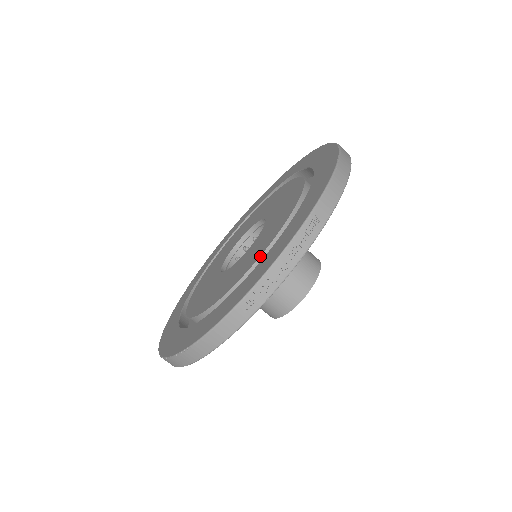
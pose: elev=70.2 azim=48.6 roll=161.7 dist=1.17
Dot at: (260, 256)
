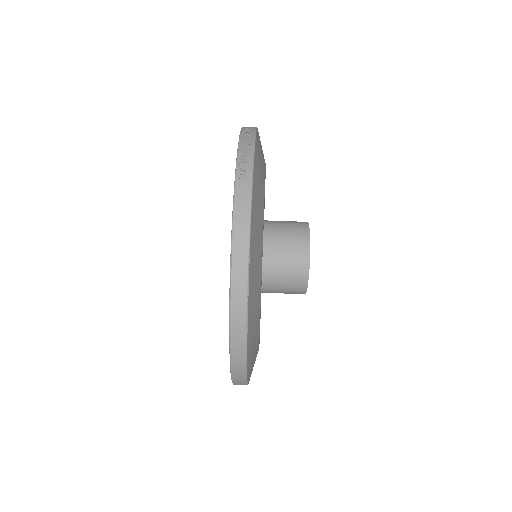
Dot at: occluded
